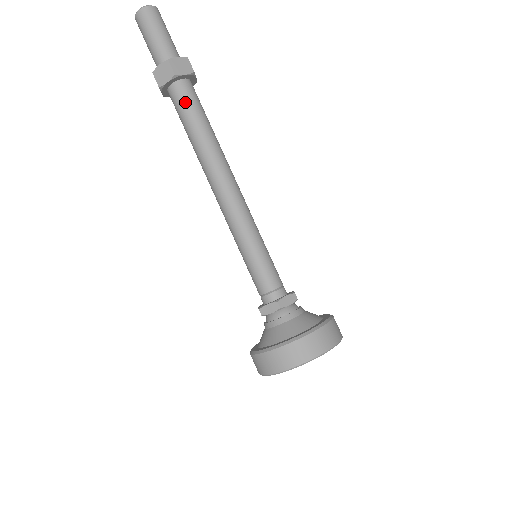
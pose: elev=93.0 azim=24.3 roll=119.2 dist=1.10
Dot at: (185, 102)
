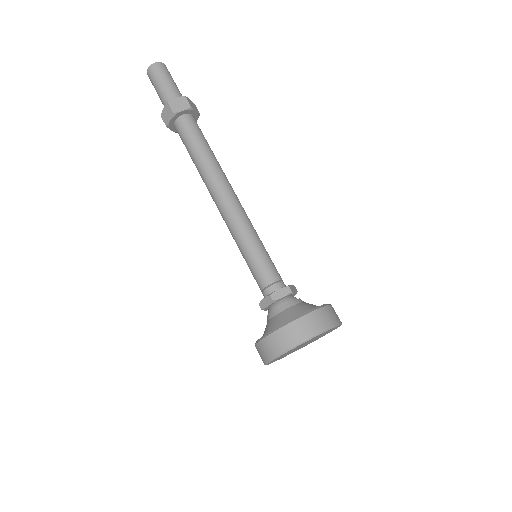
Dot at: (195, 129)
